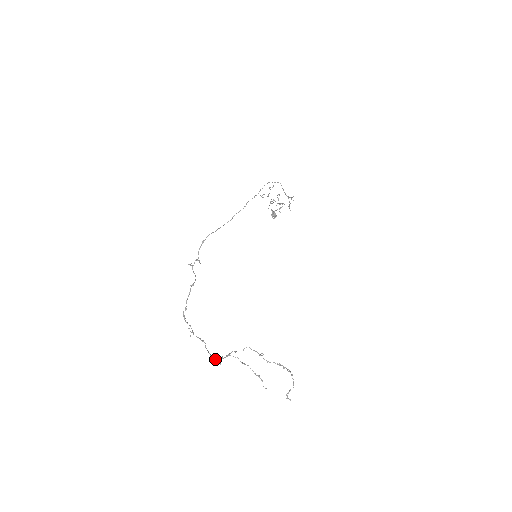
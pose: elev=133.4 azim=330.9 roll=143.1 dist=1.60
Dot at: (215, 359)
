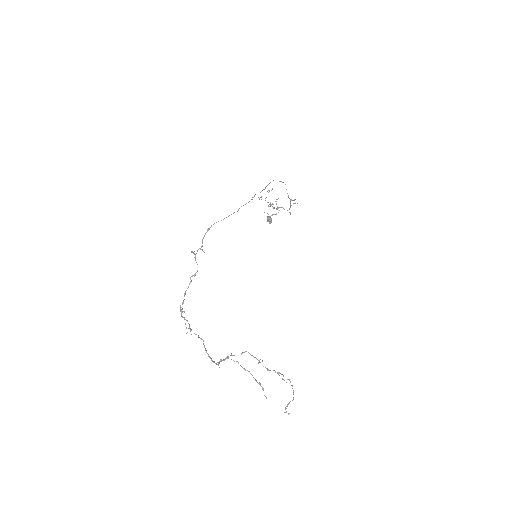
Dot at: (213, 361)
